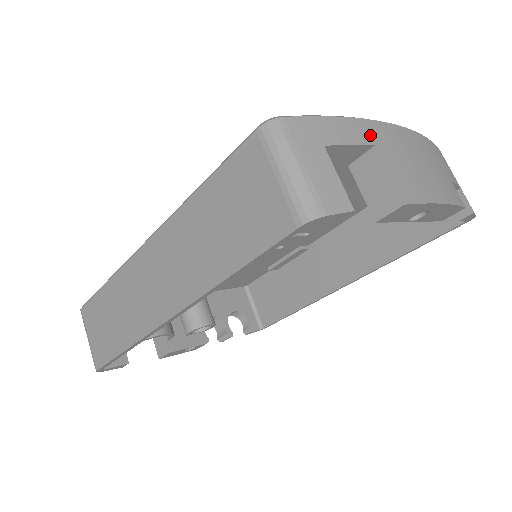
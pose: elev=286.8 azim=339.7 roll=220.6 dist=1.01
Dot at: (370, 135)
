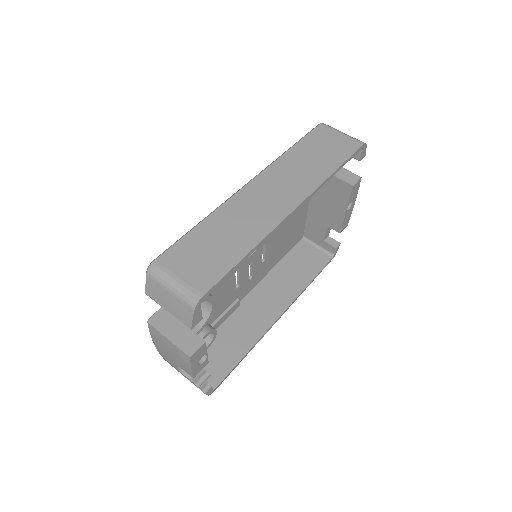
Dot at: occluded
